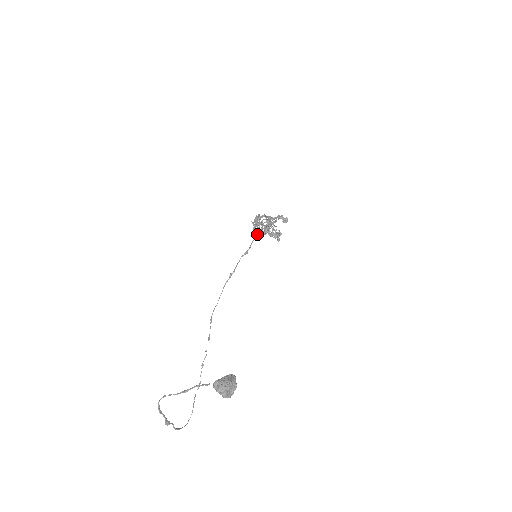
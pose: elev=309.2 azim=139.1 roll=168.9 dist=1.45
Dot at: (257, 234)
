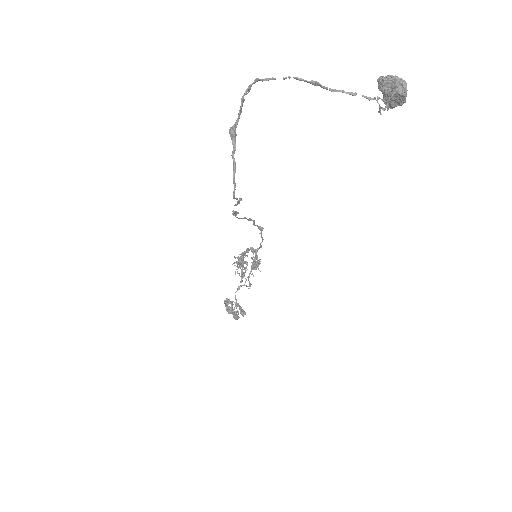
Dot at: (262, 239)
